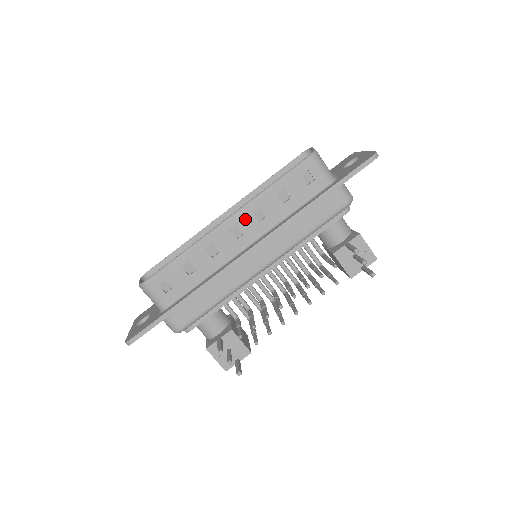
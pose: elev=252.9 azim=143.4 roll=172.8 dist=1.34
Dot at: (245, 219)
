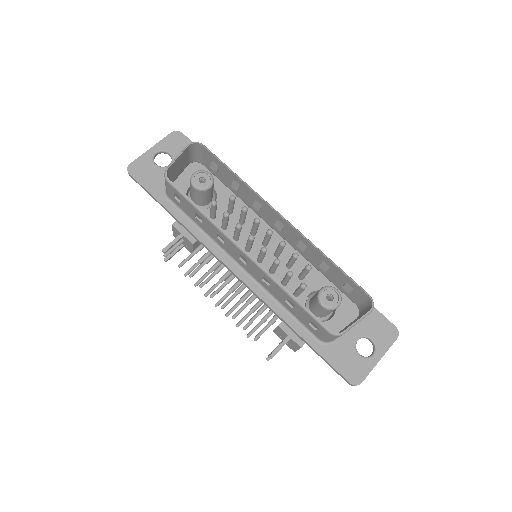
Dot at: (256, 269)
